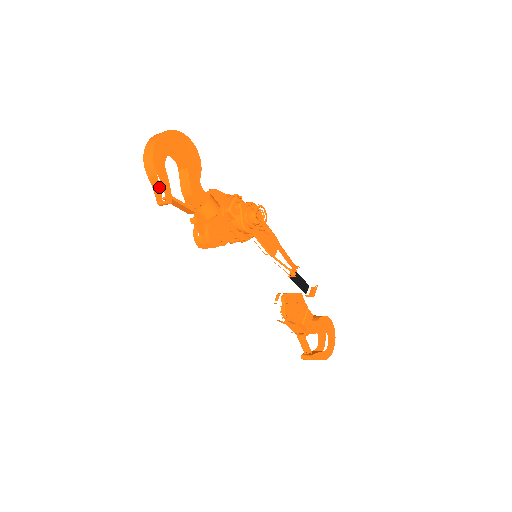
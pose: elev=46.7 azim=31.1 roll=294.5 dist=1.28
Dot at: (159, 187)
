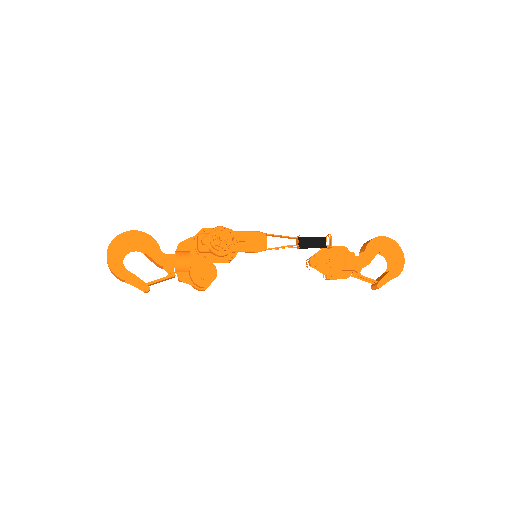
Dot at: occluded
